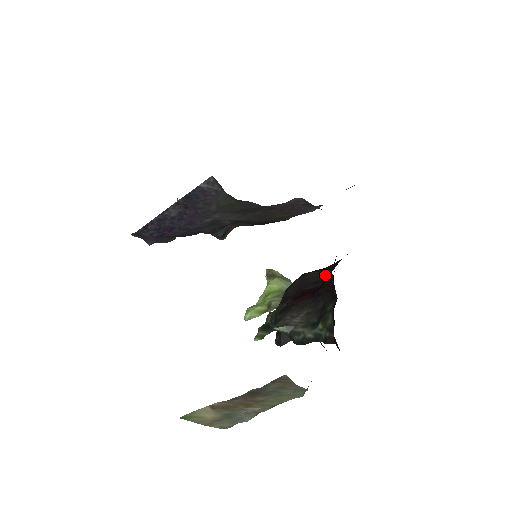
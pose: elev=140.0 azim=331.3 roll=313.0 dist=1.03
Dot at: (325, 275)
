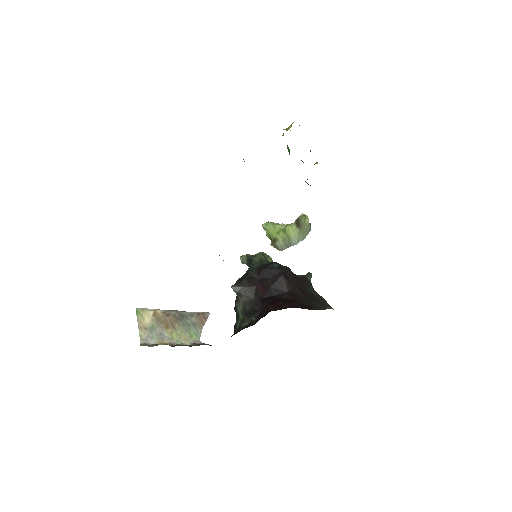
Dot at: (284, 292)
